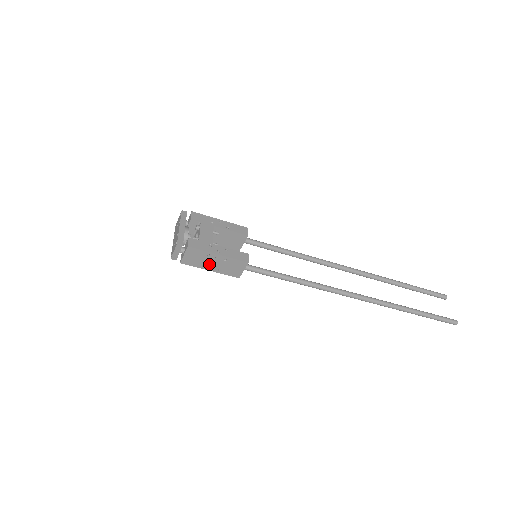
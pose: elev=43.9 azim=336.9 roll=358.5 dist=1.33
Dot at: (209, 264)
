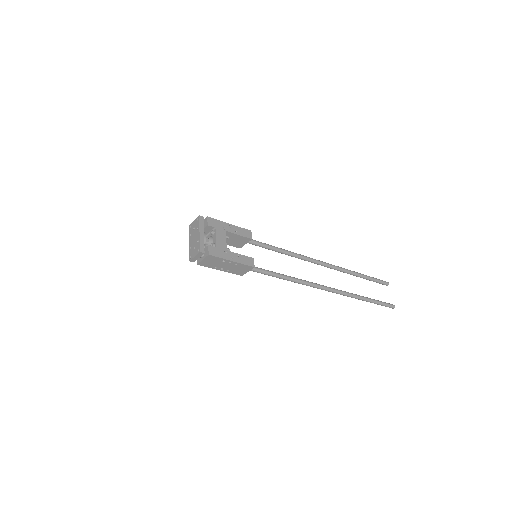
Dot at: (221, 266)
